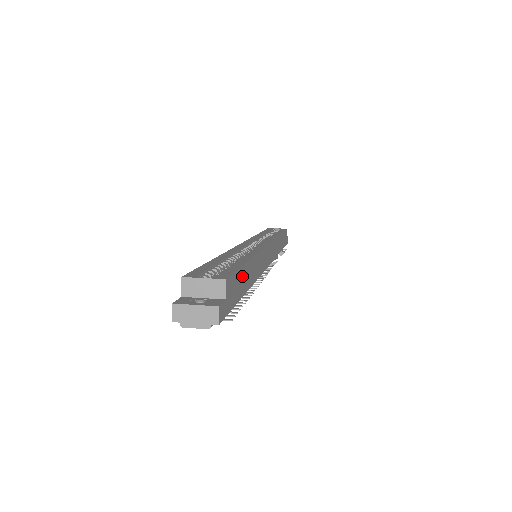
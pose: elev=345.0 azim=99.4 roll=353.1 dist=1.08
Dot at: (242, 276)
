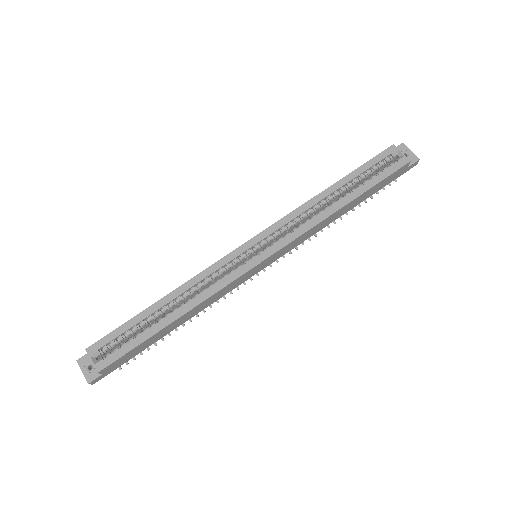
Dot at: (145, 343)
